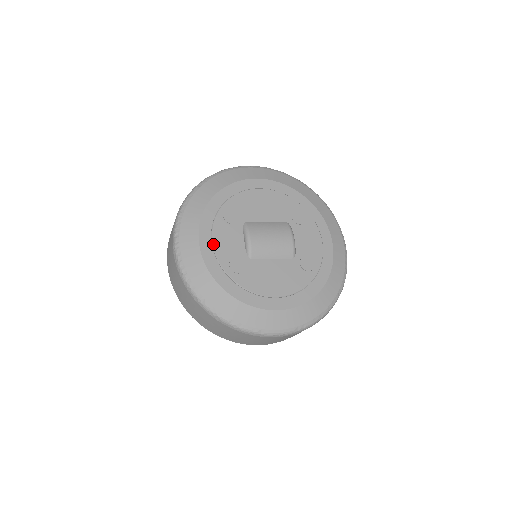
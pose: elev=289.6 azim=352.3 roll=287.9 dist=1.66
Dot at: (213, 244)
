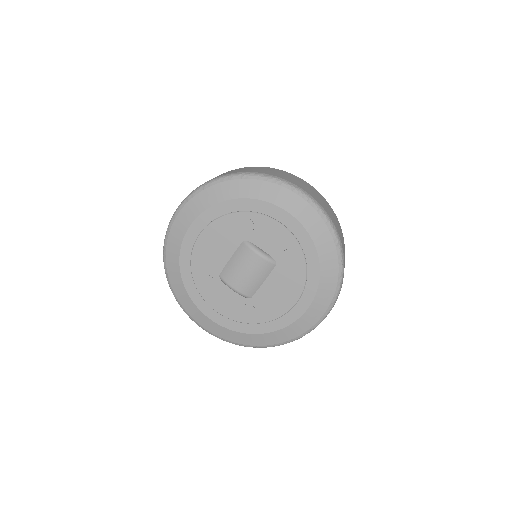
Dot at: (220, 314)
